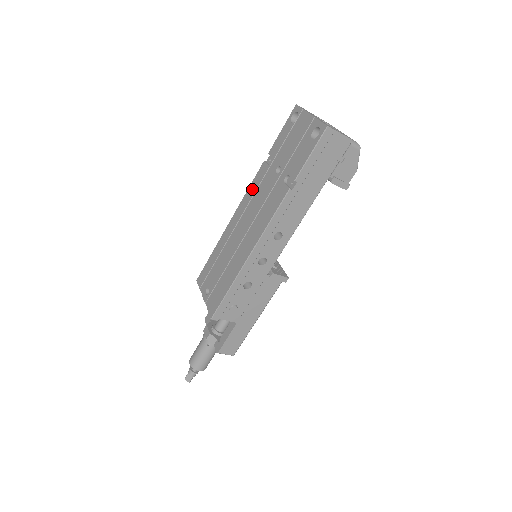
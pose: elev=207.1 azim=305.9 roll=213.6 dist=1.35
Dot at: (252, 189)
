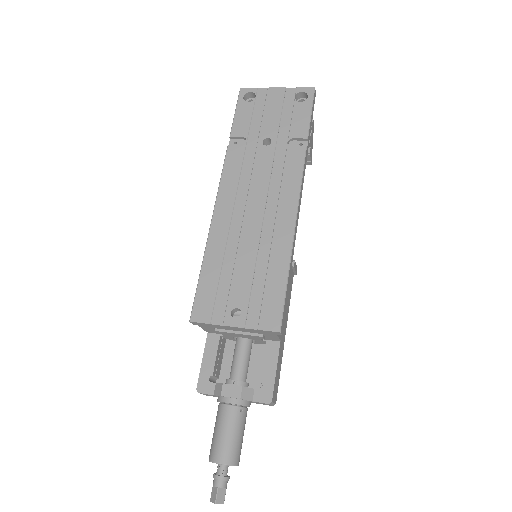
Dot at: (231, 175)
